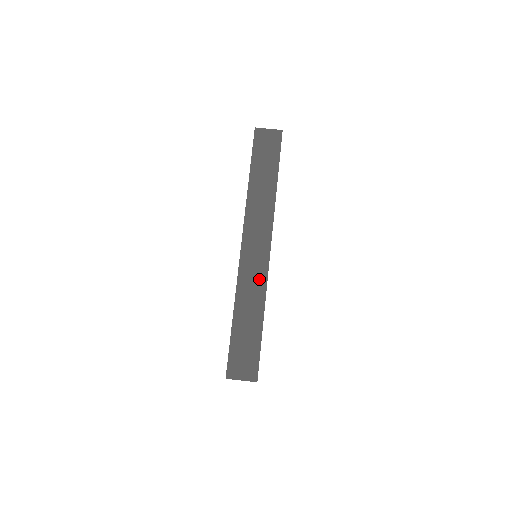
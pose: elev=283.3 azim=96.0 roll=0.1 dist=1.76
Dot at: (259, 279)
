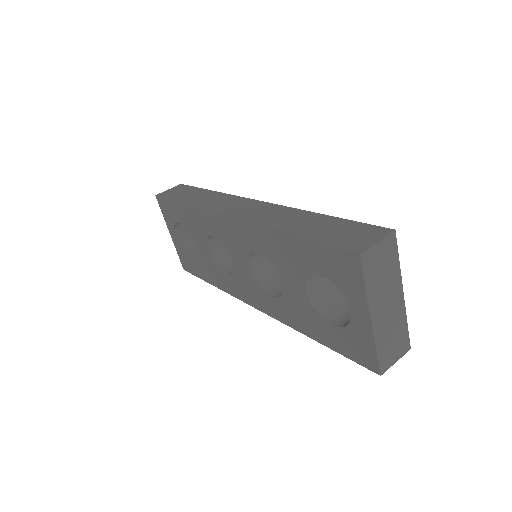
Dot at: (275, 210)
